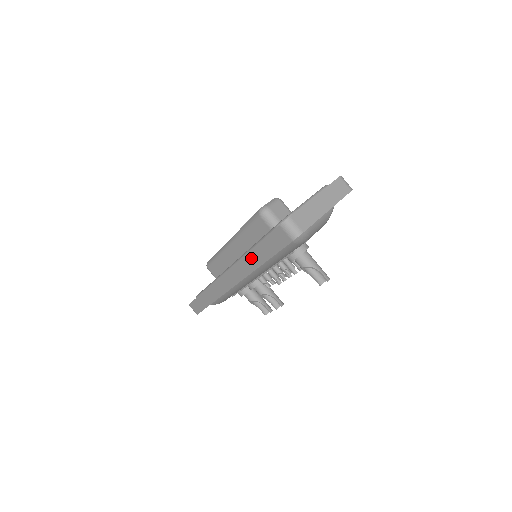
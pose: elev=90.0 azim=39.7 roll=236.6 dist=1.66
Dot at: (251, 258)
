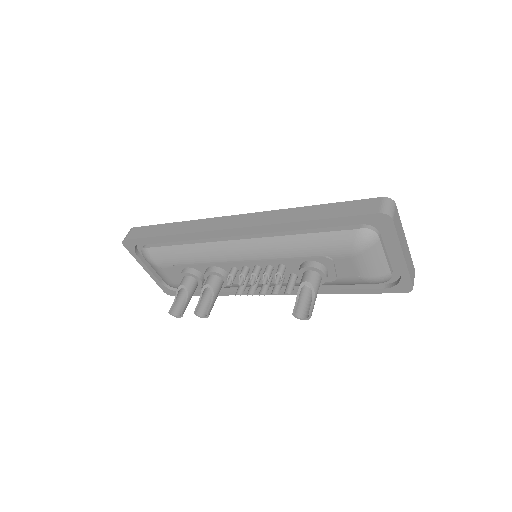
Dot at: (299, 212)
